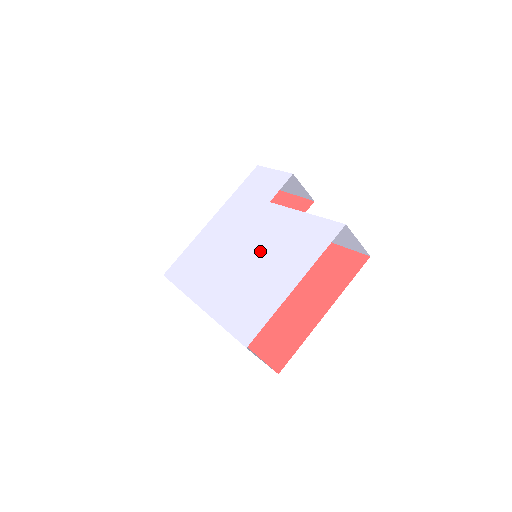
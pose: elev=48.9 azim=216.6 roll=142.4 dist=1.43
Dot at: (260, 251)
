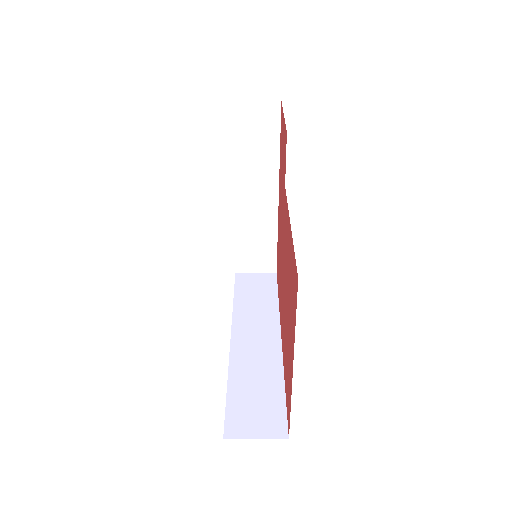
Dot at: occluded
